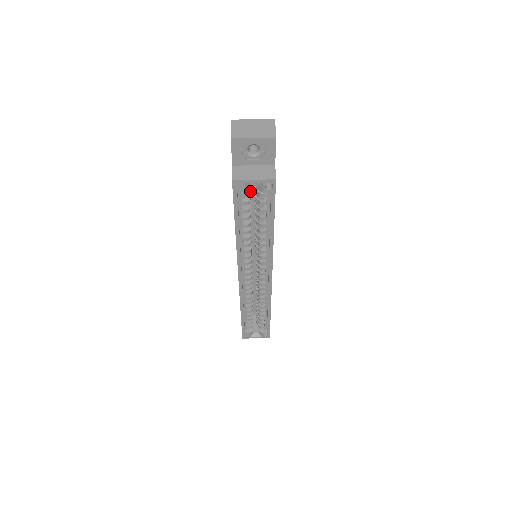
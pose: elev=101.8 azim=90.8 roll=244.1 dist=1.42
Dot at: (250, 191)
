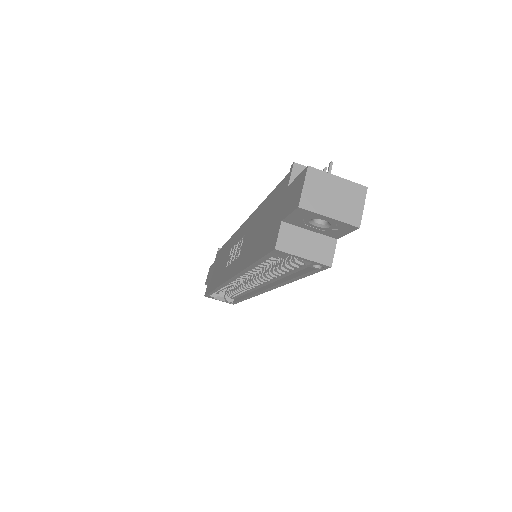
Dot at: occluded
